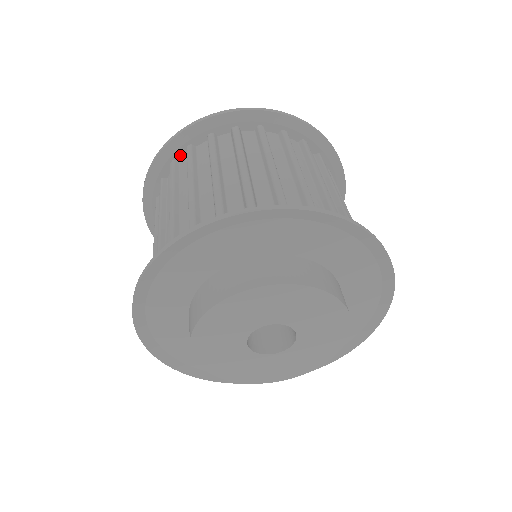
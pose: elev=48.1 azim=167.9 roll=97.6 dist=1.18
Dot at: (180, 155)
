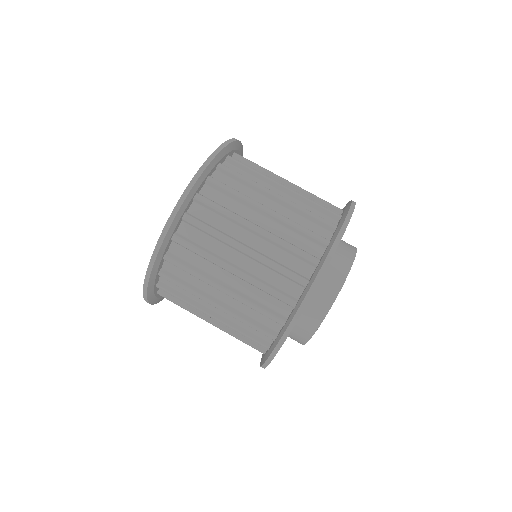
Dot at: (168, 248)
